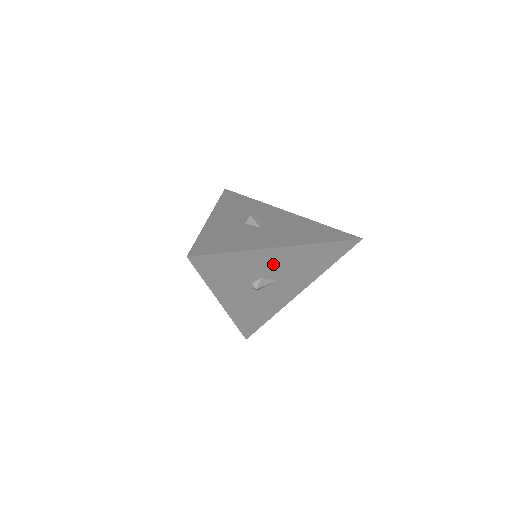
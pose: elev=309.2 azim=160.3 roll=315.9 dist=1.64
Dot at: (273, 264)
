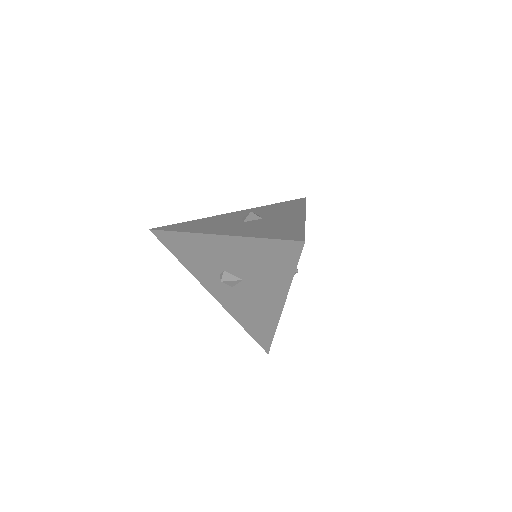
Dot at: (223, 255)
